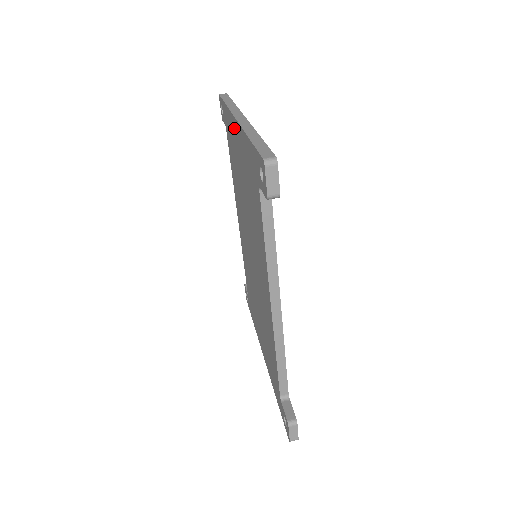
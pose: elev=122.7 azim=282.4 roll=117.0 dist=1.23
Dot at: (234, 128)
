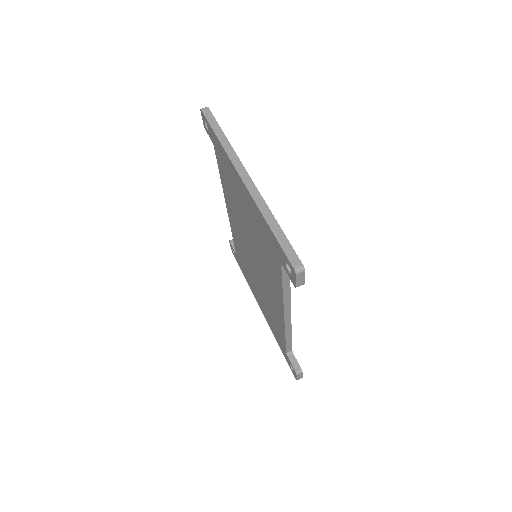
Dot at: (236, 177)
